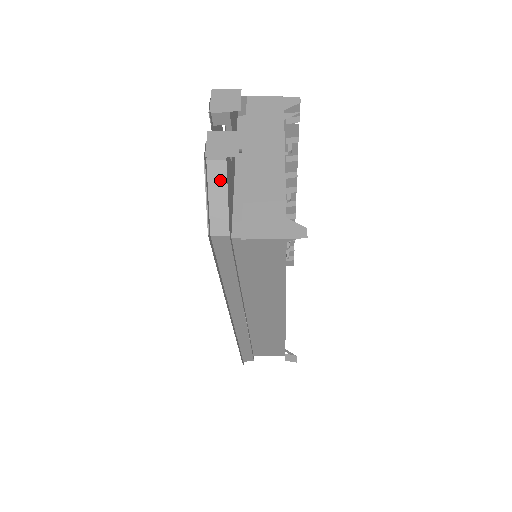
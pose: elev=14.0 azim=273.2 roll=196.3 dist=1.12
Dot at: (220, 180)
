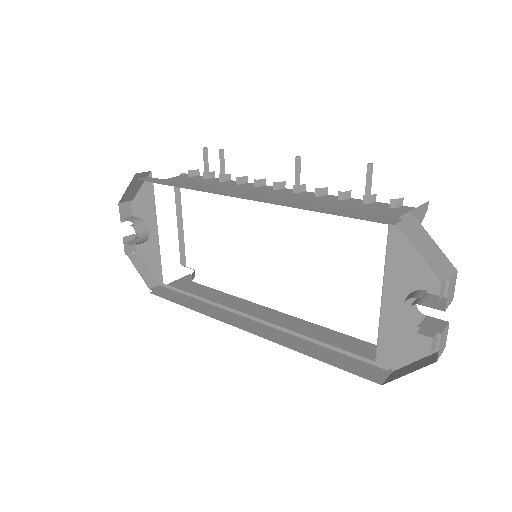
Dot at: occluded
